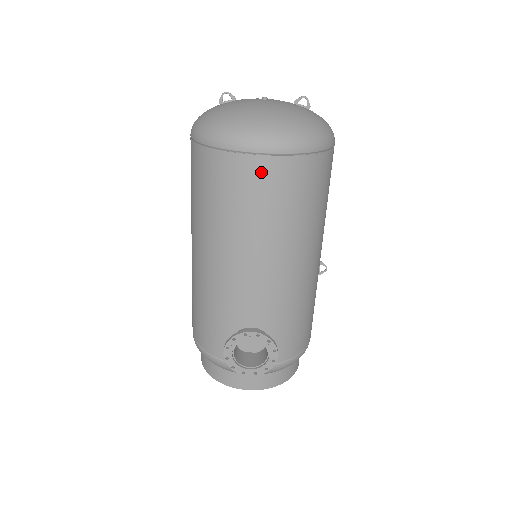
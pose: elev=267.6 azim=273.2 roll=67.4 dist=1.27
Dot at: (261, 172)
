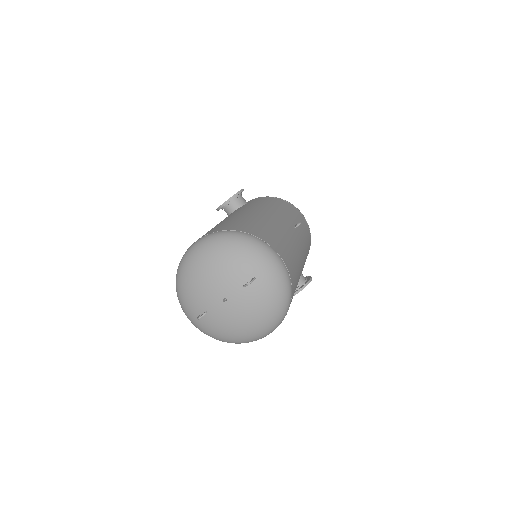
Dot at: occluded
